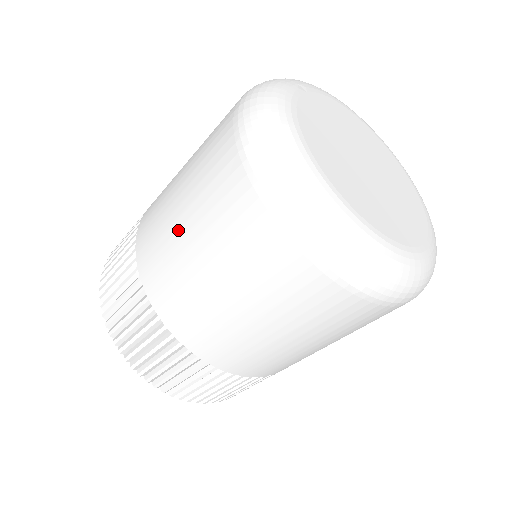
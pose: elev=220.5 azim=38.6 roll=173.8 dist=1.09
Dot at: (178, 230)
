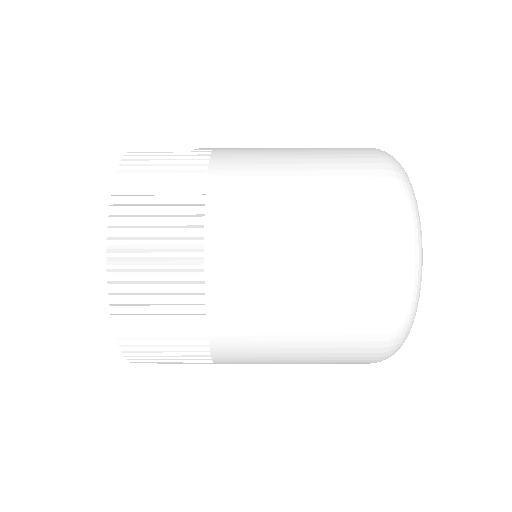
Dot at: (286, 353)
